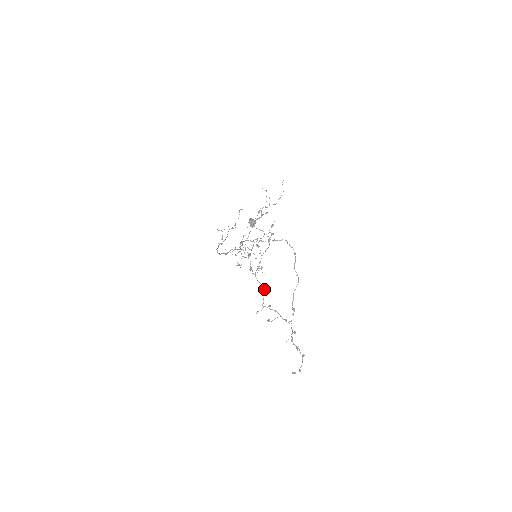
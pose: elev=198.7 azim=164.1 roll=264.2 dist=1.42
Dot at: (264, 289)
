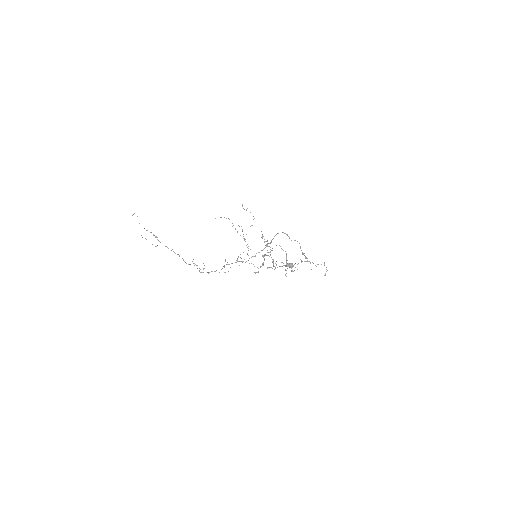
Dot at: (285, 266)
